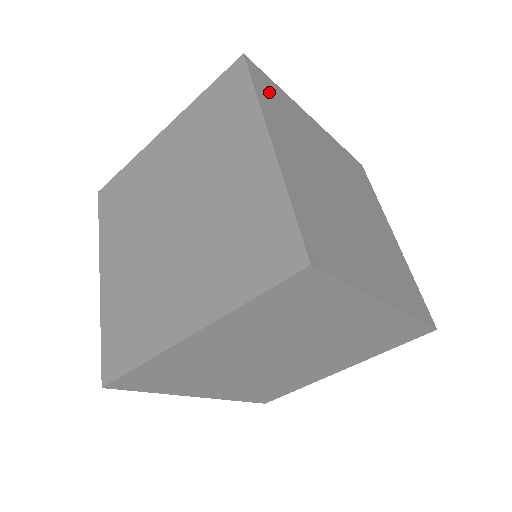
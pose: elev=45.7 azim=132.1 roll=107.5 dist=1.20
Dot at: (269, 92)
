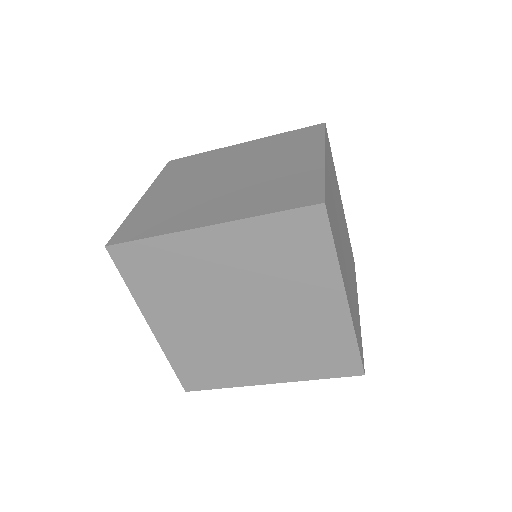
Dot at: (329, 150)
